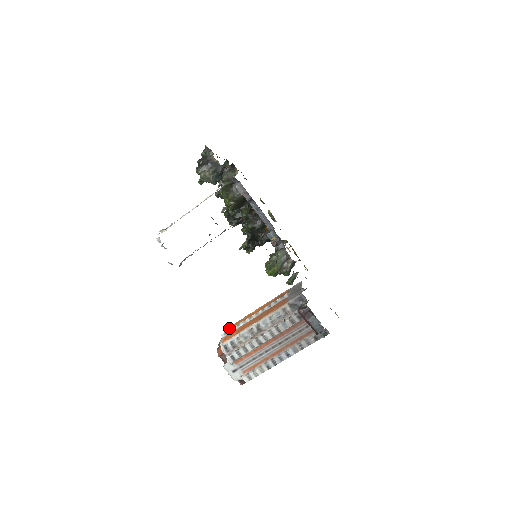
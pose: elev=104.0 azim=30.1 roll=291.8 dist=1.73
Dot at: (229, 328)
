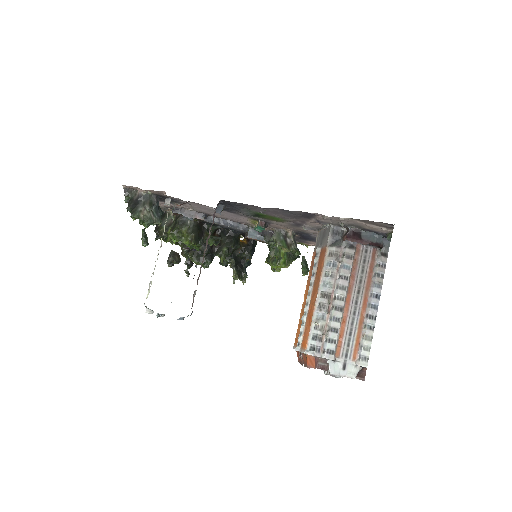
Dot at: (296, 341)
